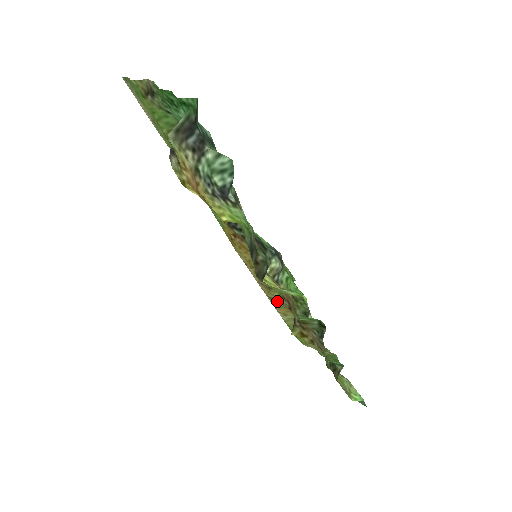
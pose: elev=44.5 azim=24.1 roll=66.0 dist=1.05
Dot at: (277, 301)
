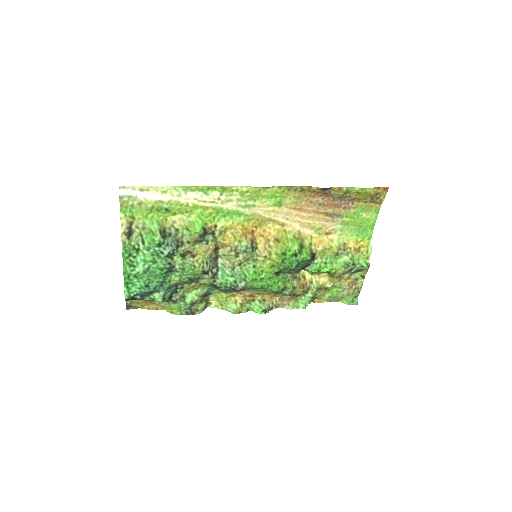
Dot at: (313, 243)
